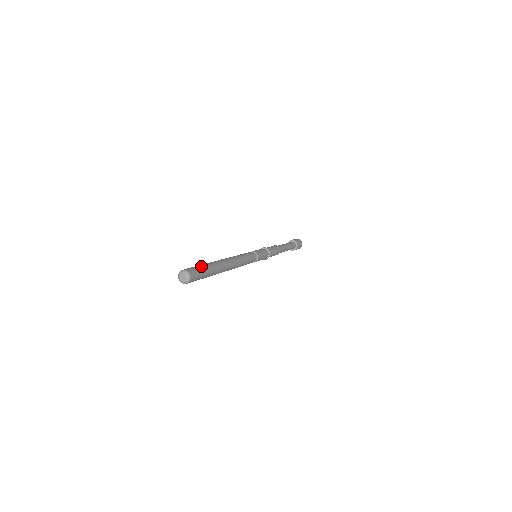
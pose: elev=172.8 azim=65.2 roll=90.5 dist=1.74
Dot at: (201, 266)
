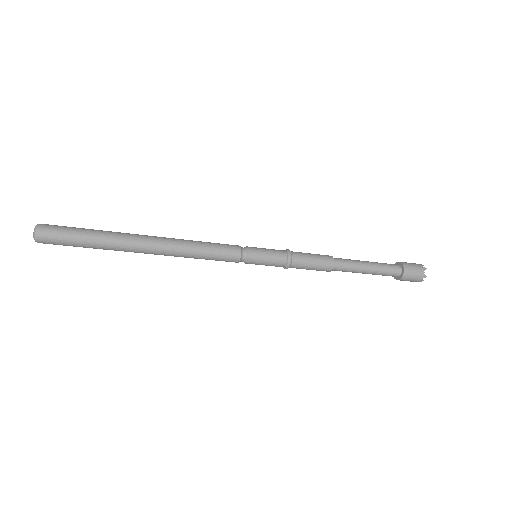
Dot at: (78, 232)
